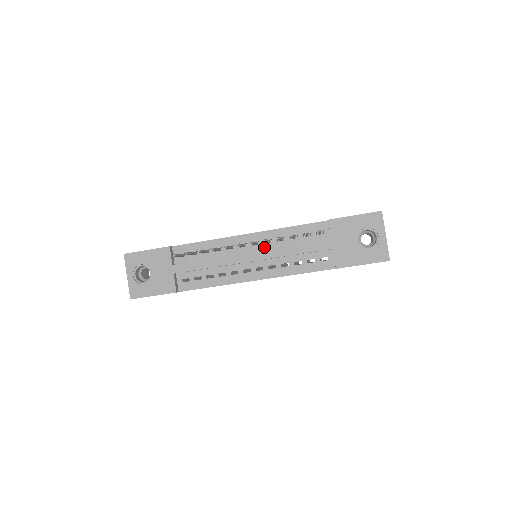
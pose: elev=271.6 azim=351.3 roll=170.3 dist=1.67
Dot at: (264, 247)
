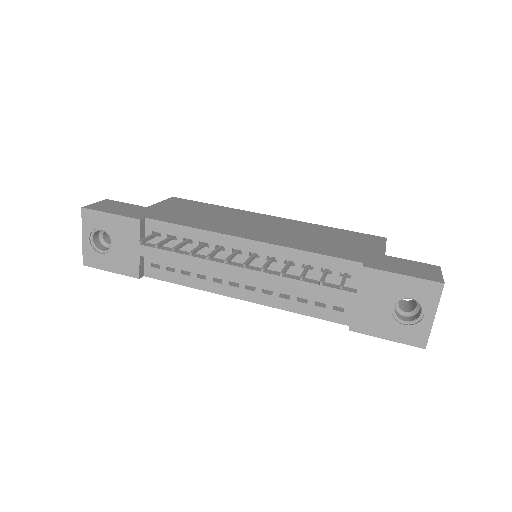
Dot at: occluded
